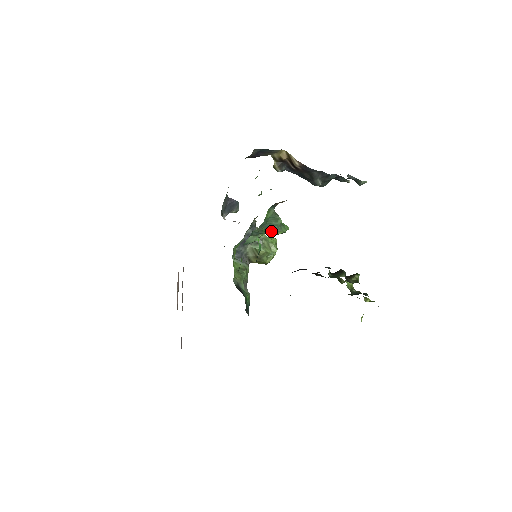
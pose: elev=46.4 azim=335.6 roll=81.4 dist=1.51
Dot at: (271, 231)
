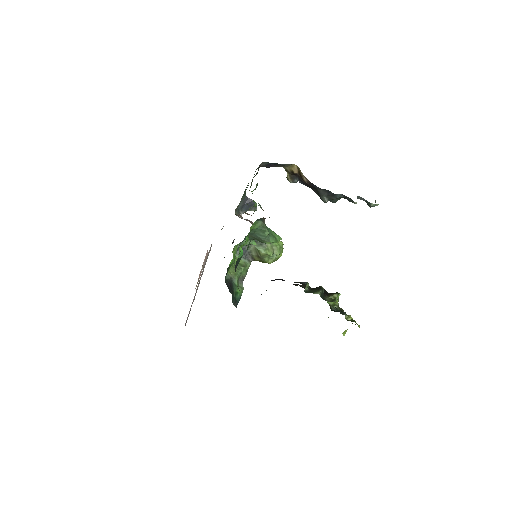
Dot at: (260, 240)
